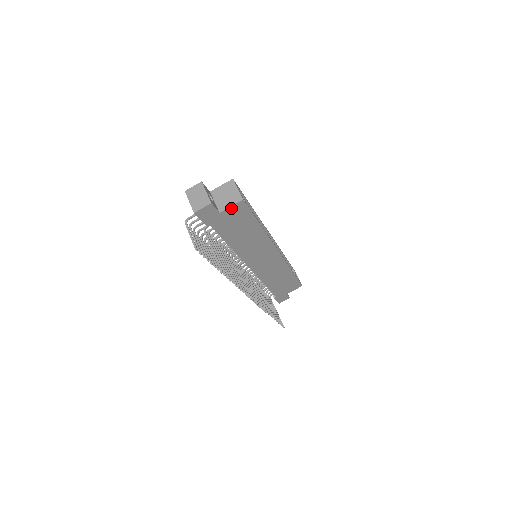
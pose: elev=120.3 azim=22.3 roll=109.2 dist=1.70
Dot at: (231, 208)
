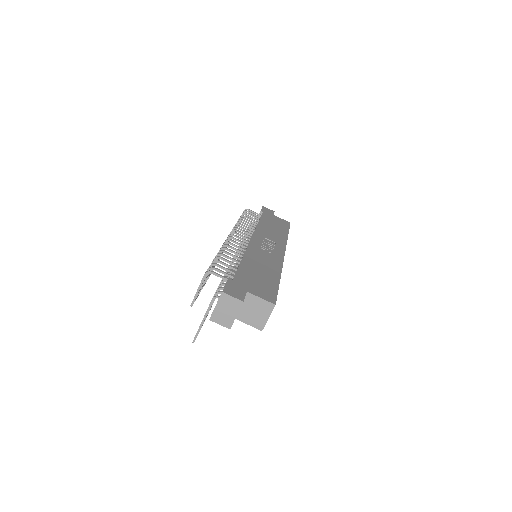
Dot at: (247, 322)
